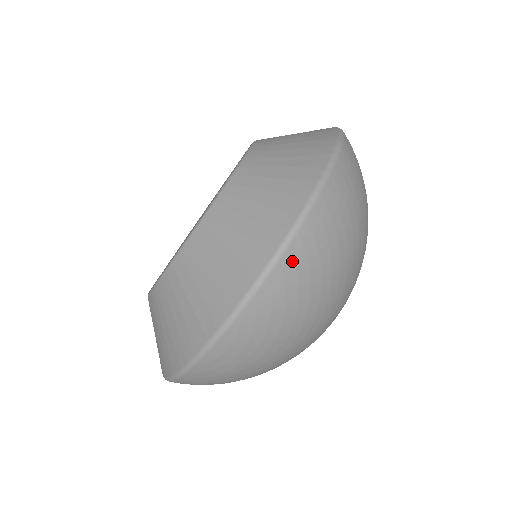
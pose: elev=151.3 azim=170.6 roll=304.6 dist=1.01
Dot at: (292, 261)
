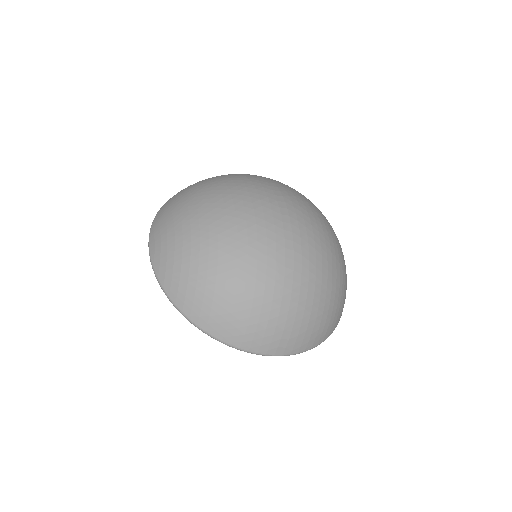
Dot at: occluded
